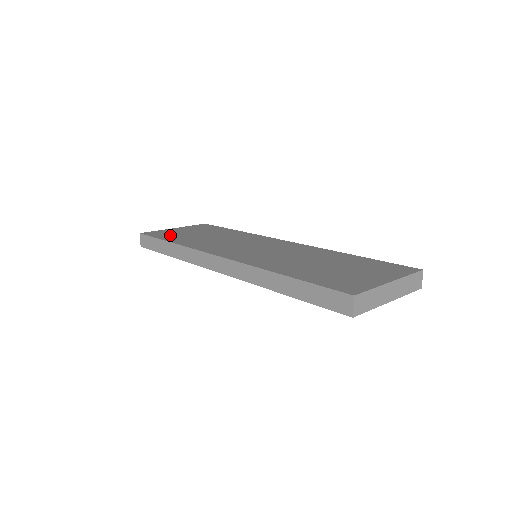
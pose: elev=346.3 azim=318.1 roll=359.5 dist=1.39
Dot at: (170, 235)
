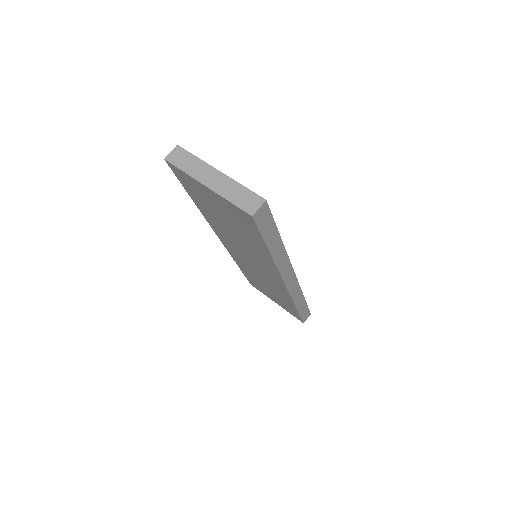
Dot at: occluded
